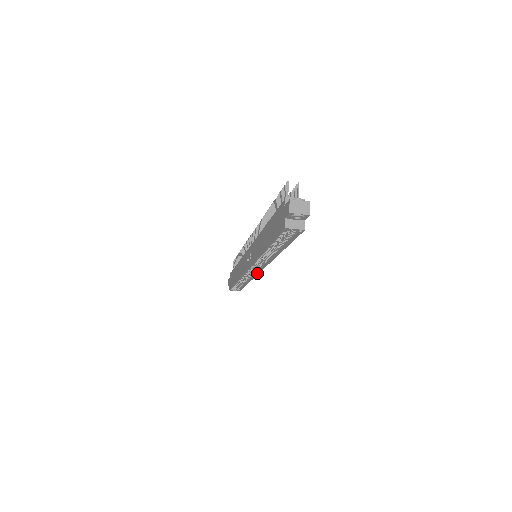
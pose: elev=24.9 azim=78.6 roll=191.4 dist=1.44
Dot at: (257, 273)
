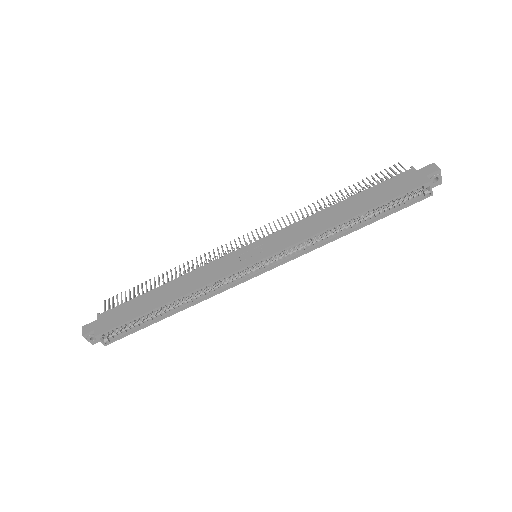
Dot at: (240, 282)
